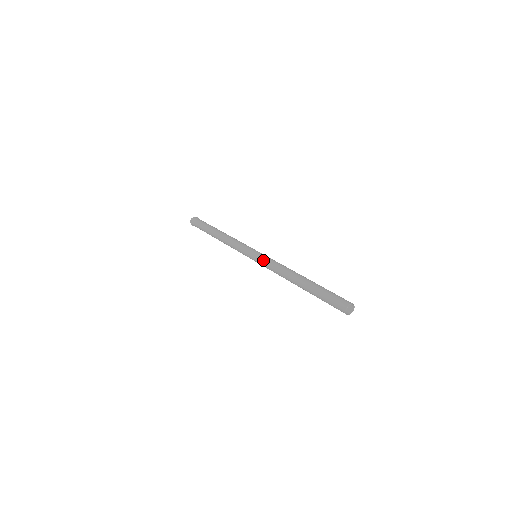
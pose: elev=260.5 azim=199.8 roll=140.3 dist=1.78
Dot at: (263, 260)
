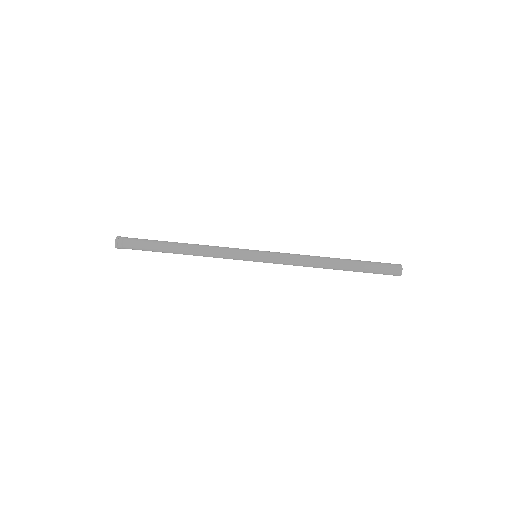
Dot at: (276, 254)
